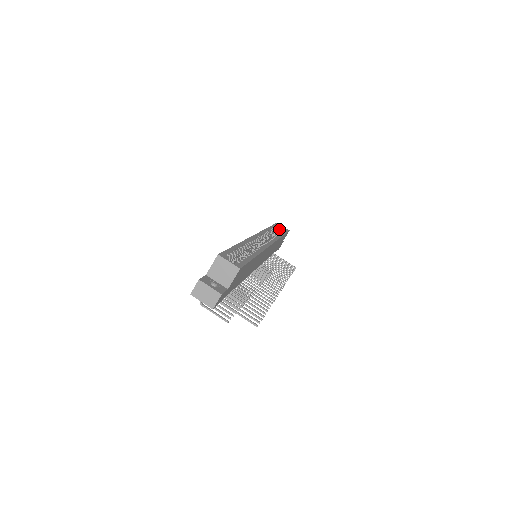
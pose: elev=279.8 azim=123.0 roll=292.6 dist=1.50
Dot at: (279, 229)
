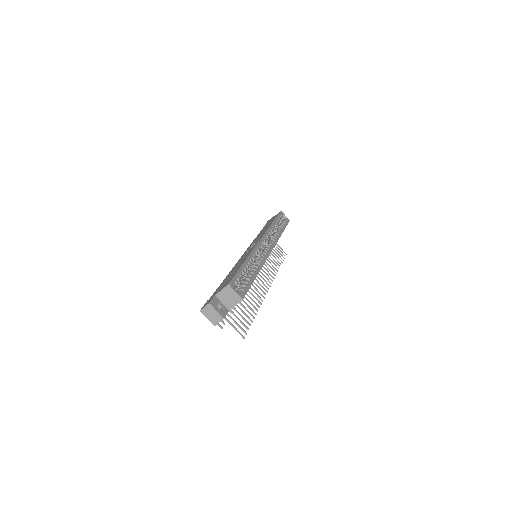
Dot at: occluded
